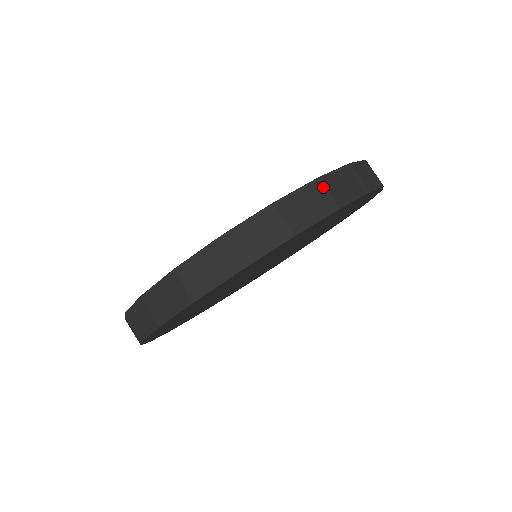
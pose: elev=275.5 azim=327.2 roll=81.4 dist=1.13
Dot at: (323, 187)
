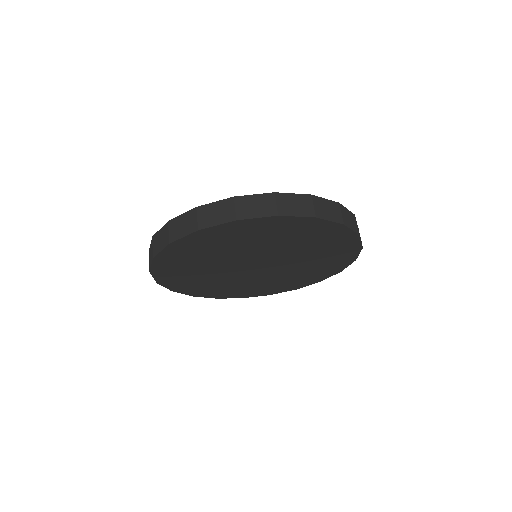
Dot at: (340, 208)
